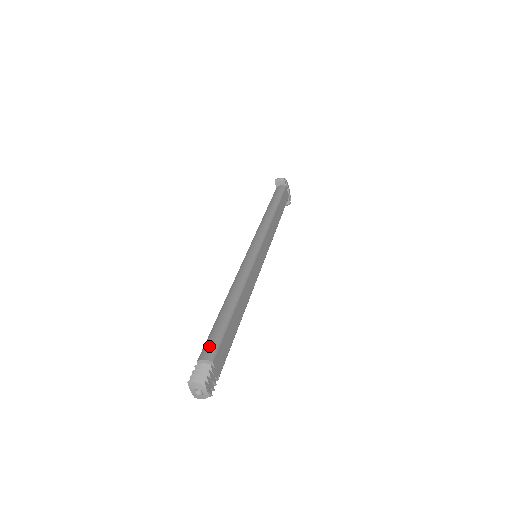
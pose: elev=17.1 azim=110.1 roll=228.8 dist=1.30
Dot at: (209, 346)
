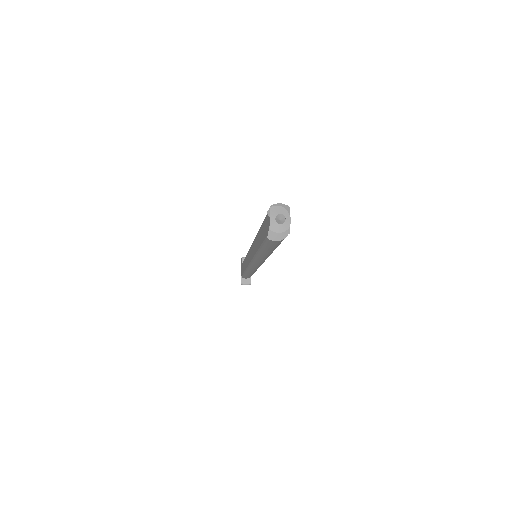
Dot at: occluded
